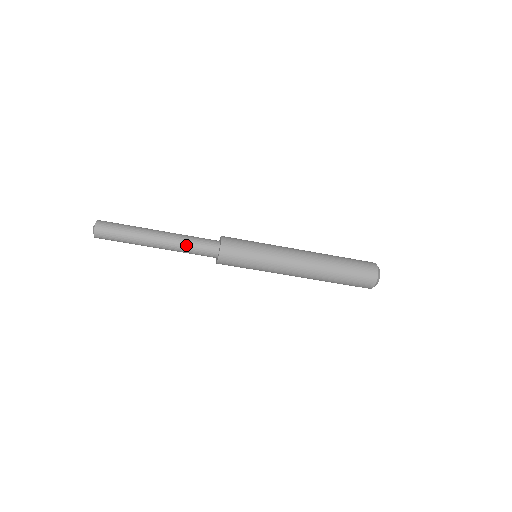
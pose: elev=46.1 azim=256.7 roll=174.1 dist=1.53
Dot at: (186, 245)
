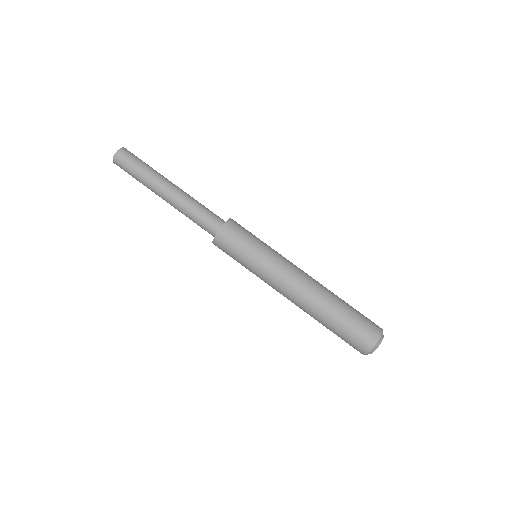
Dot at: occluded
